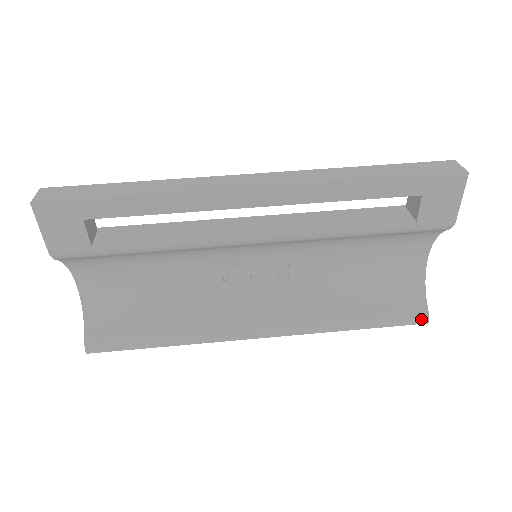
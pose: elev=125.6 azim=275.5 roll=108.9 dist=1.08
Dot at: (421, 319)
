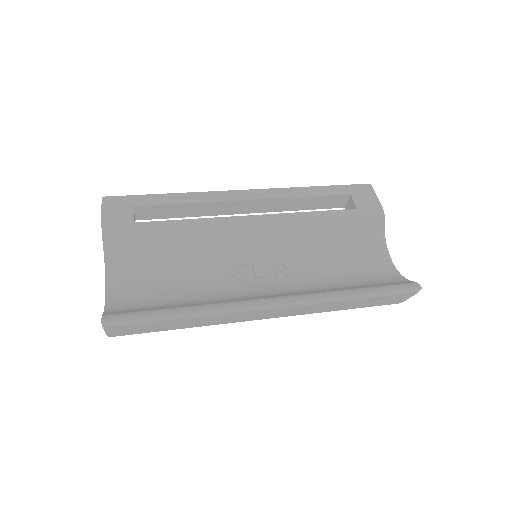
Dot at: (413, 285)
